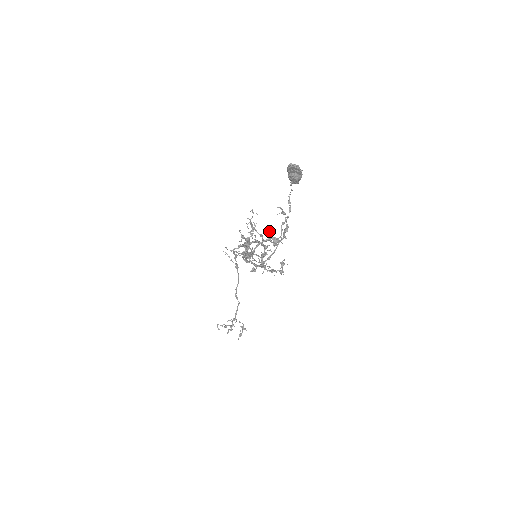
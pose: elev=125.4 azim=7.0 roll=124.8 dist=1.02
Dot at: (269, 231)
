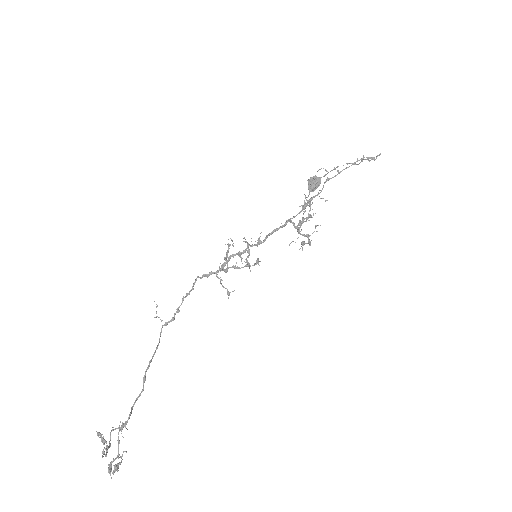
Dot at: occluded
